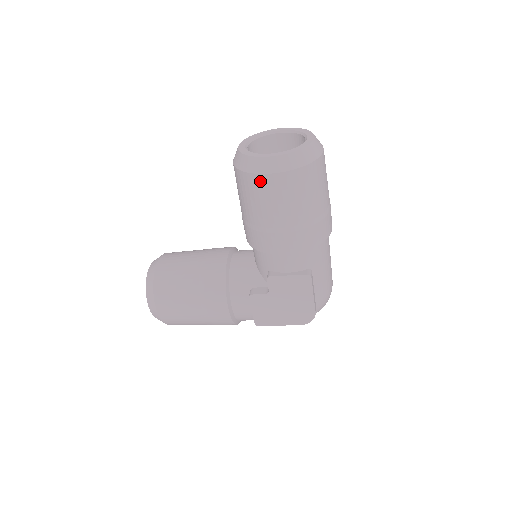
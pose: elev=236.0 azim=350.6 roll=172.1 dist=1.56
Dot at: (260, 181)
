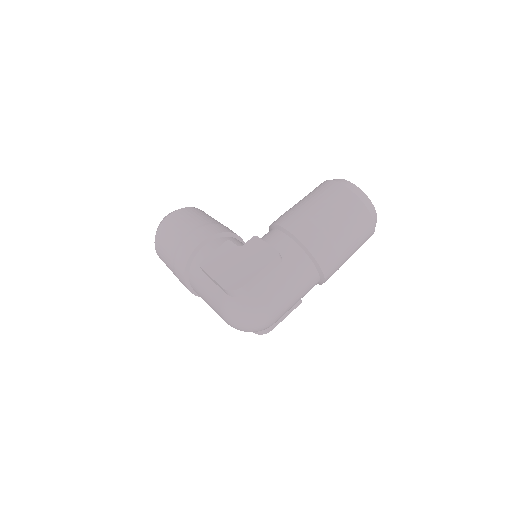
Dot at: (328, 184)
